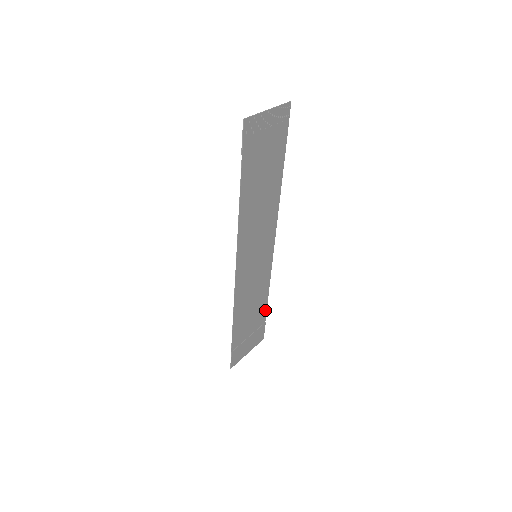
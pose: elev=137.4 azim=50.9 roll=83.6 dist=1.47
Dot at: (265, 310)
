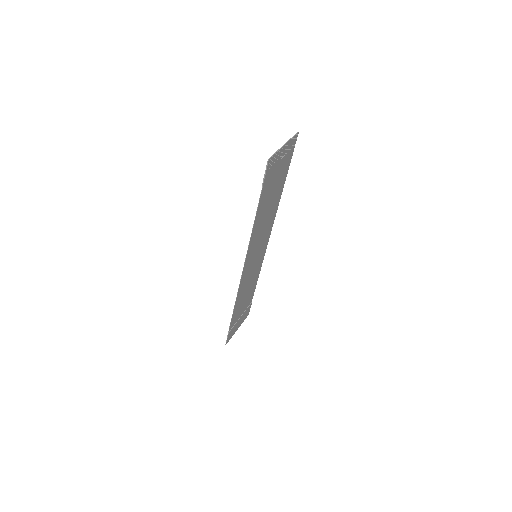
Dot at: (253, 293)
